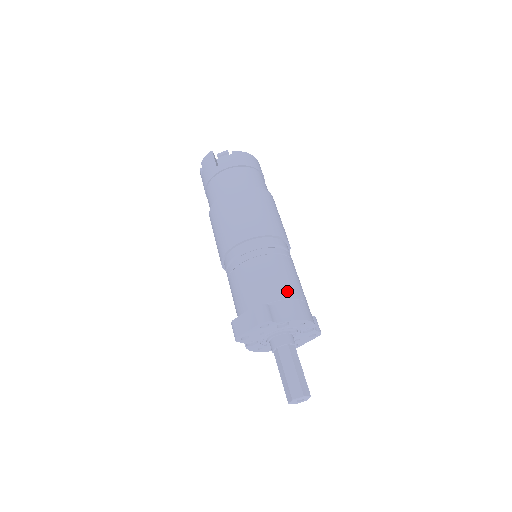
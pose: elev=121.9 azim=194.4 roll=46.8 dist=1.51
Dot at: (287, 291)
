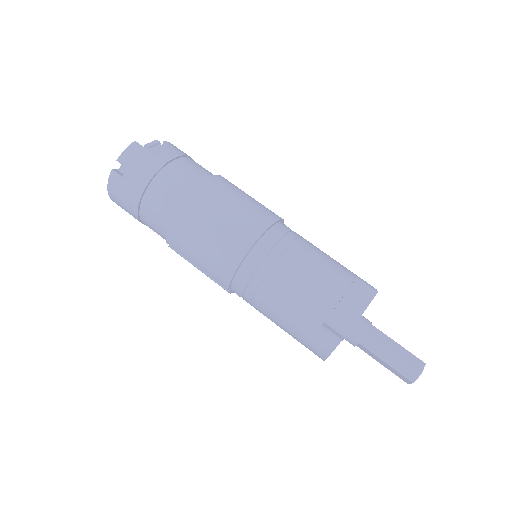
Dot at: (345, 267)
